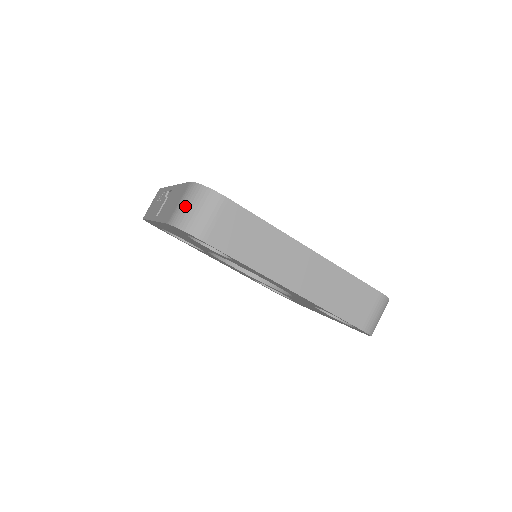
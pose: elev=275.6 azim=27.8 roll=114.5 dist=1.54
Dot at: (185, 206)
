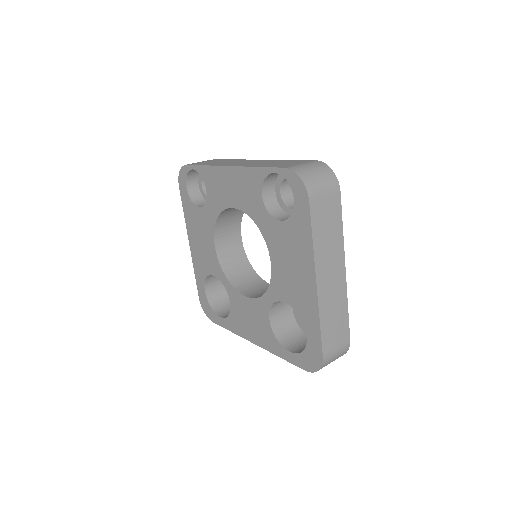
Dot at: occluded
